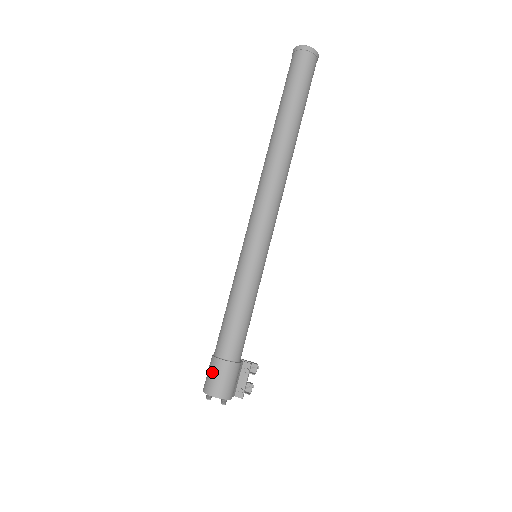
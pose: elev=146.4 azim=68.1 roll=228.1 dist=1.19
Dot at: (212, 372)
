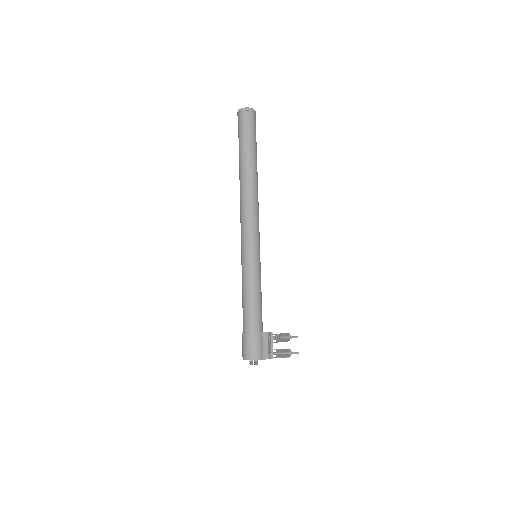
Dot at: (242, 344)
